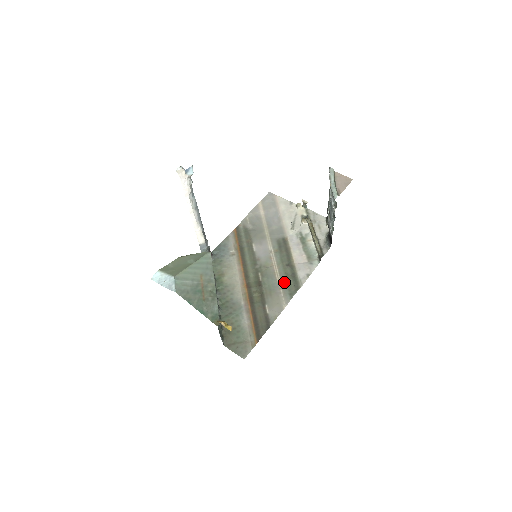
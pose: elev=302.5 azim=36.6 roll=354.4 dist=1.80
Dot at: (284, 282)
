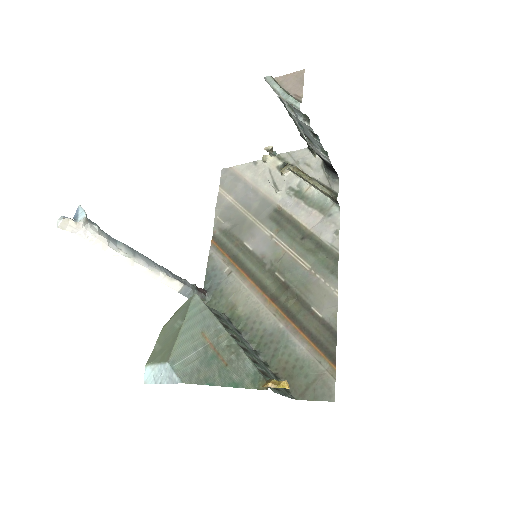
Dot at: (313, 262)
